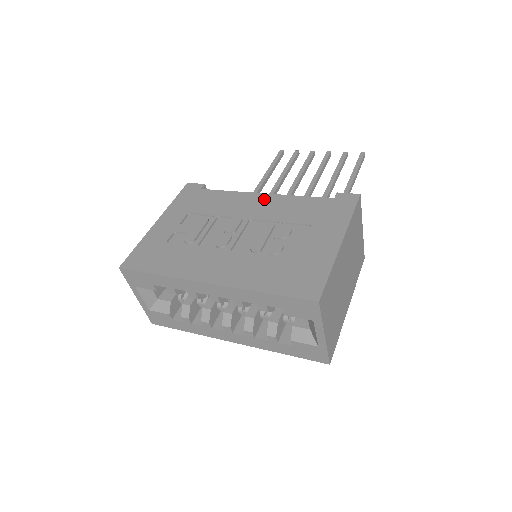
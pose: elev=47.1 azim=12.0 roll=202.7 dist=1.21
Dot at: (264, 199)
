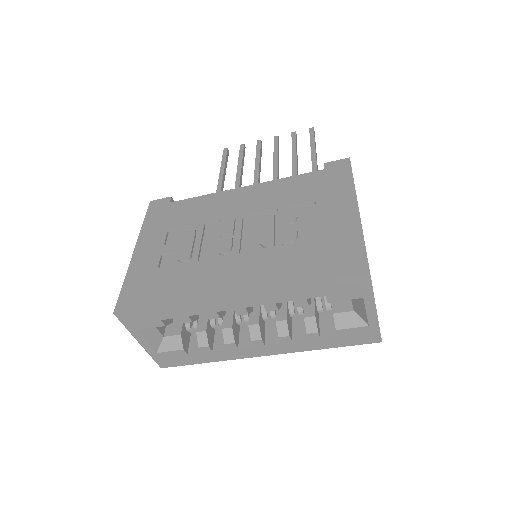
Dot at: (248, 192)
